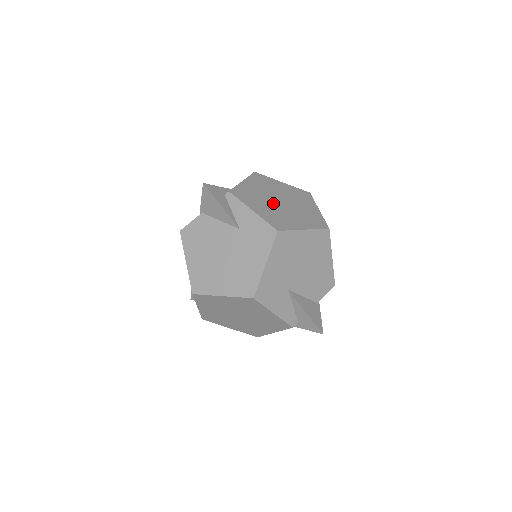
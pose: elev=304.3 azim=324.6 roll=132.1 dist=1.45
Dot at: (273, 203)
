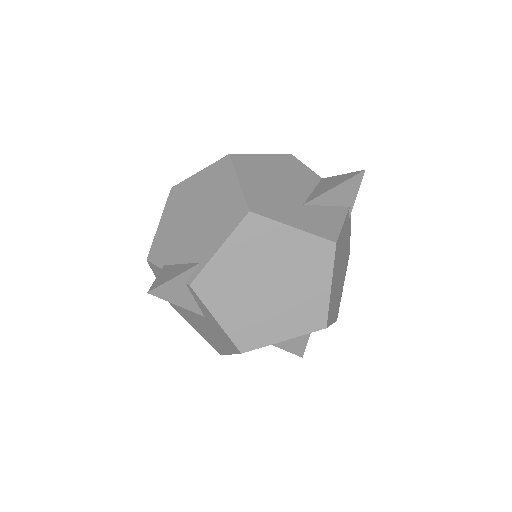
Dot at: (255, 294)
